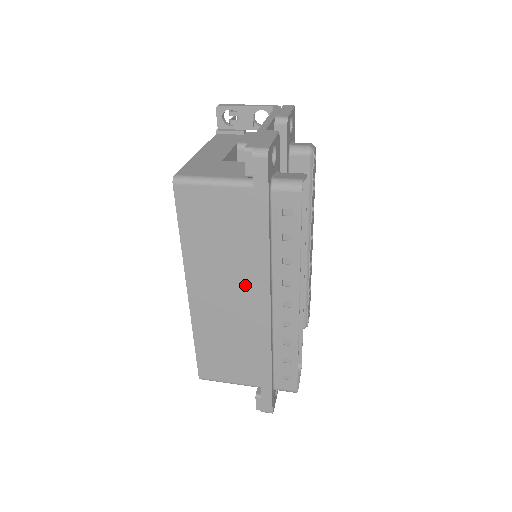
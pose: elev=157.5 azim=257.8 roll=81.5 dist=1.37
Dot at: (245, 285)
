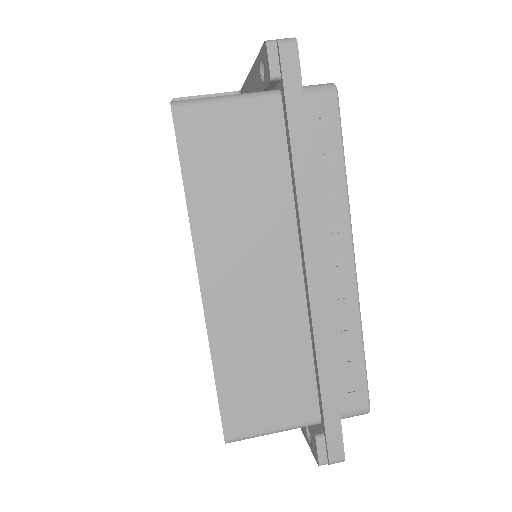
Dot at: (281, 246)
